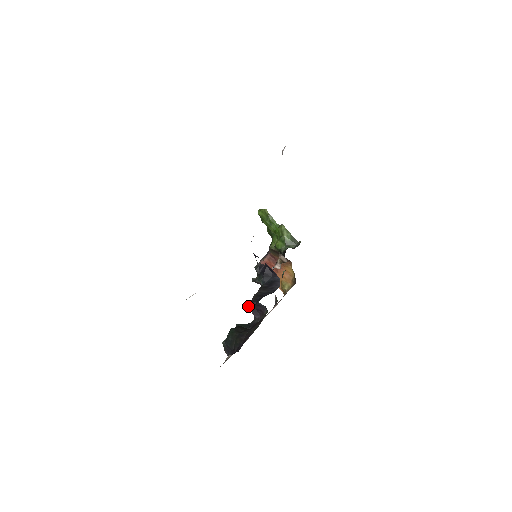
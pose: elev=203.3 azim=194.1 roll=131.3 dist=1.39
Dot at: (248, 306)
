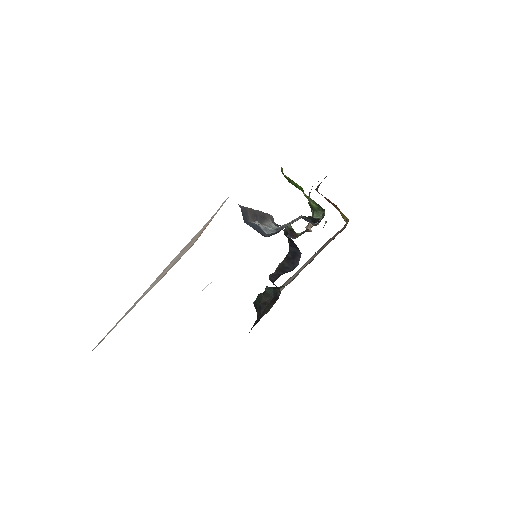
Dot at: occluded
